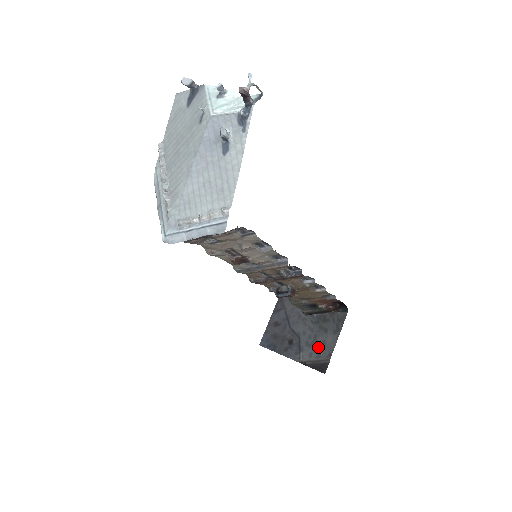
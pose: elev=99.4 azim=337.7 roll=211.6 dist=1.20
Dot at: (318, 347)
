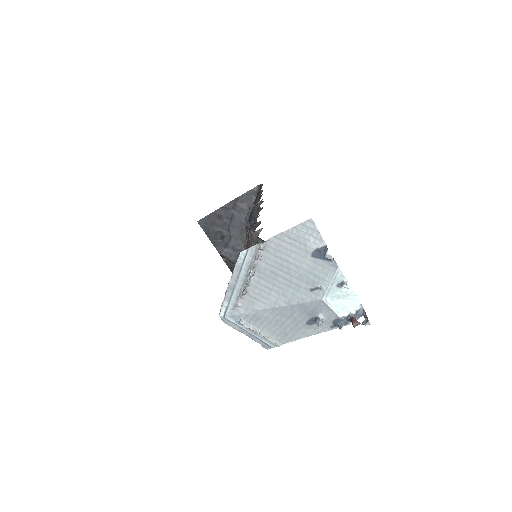
Dot at: occluded
